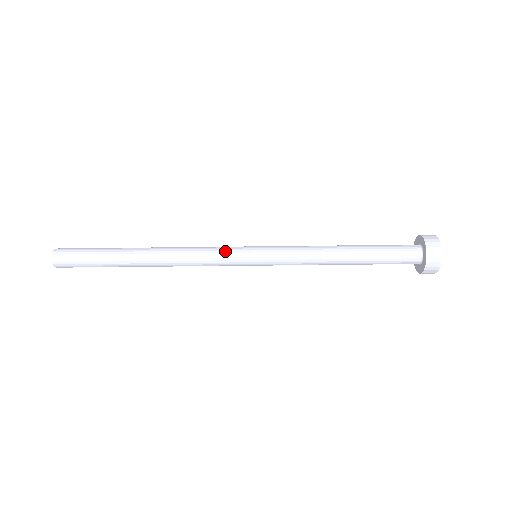
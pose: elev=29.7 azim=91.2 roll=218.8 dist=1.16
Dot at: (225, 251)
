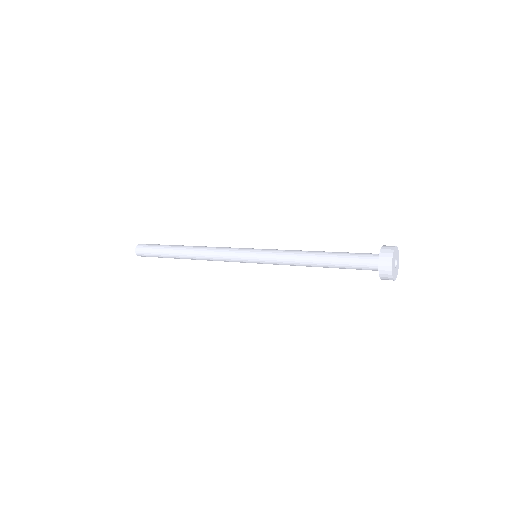
Dot at: (234, 250)
